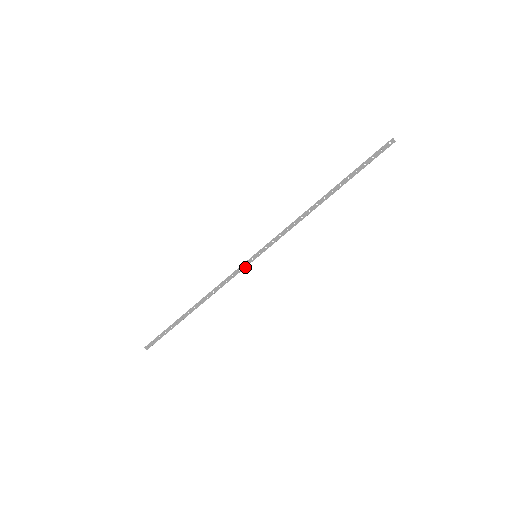
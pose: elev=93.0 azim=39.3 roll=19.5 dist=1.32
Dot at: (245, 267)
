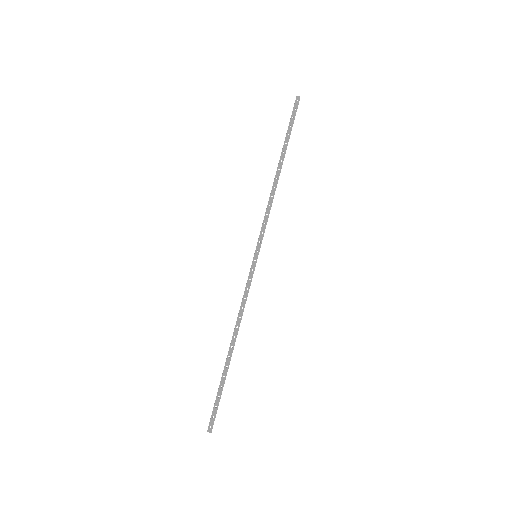
Dot at: (253, 272)
